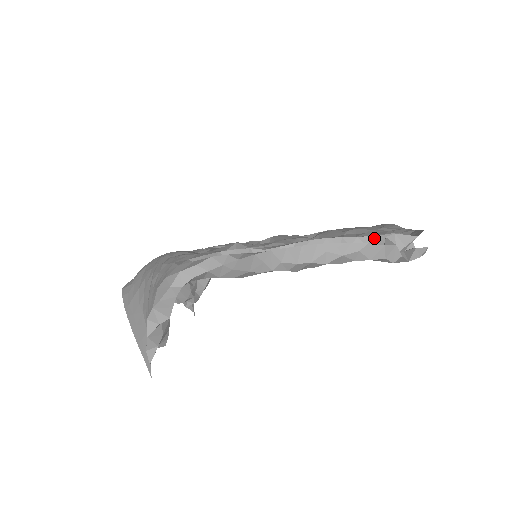
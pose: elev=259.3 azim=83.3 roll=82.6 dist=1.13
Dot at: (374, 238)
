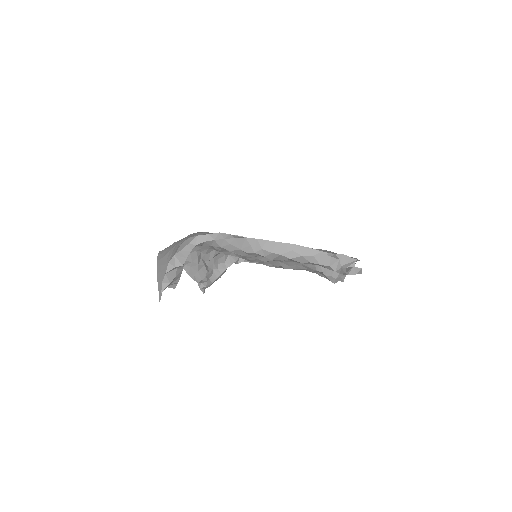
Dot at: (329, 254)
